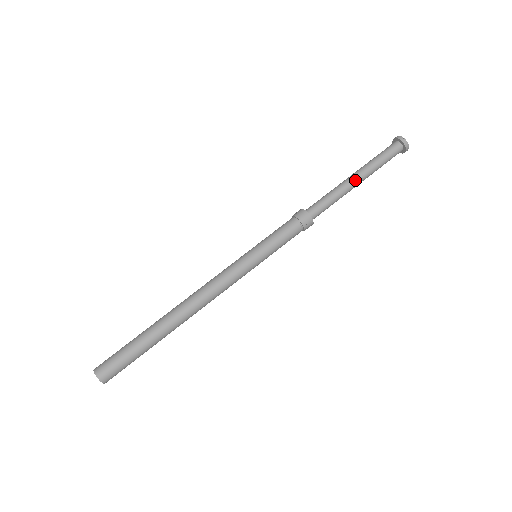
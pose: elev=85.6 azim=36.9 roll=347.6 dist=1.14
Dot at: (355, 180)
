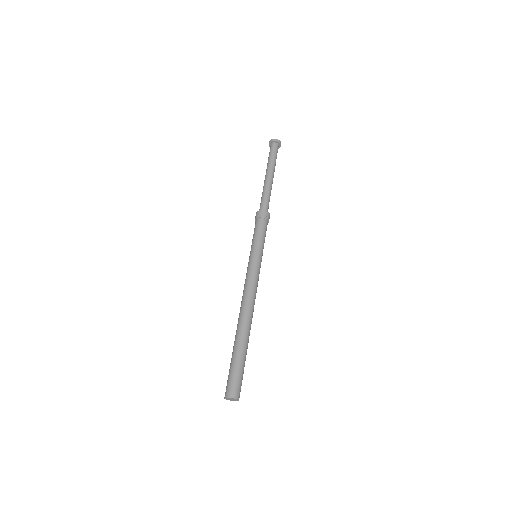
Dot at: (269, 177)
